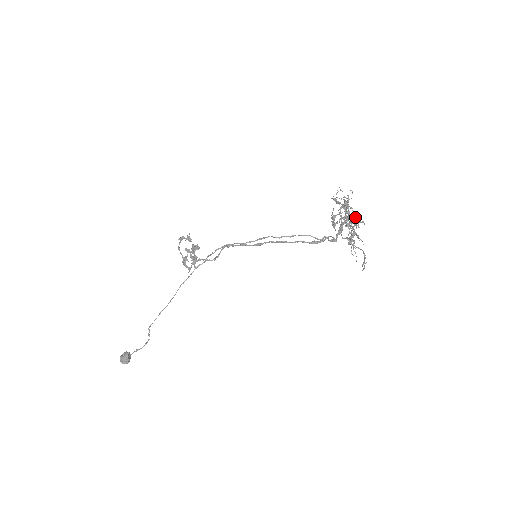
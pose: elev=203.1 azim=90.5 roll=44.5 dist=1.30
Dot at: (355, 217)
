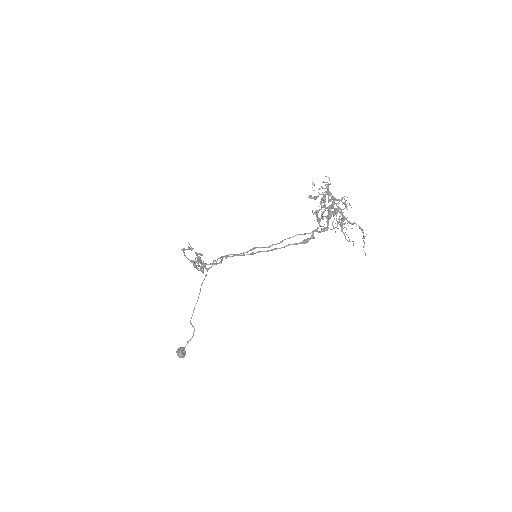
Dot at: (338, 207)
